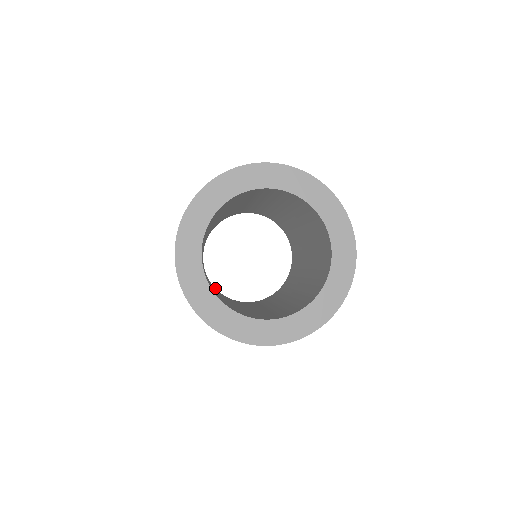
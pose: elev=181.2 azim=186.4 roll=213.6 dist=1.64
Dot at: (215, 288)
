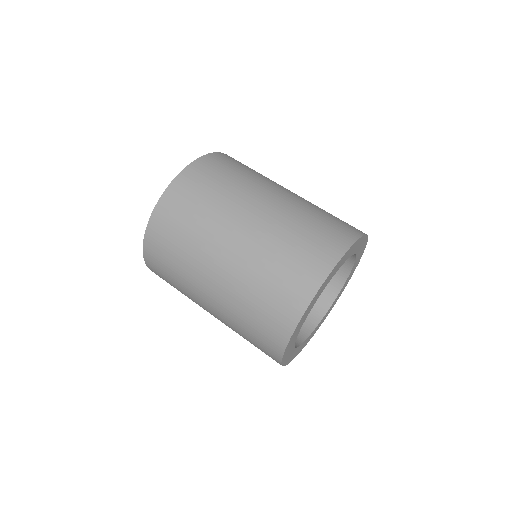
Dot at: occluded
